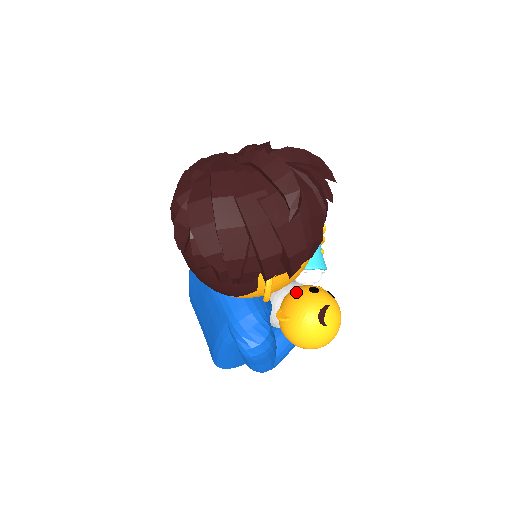
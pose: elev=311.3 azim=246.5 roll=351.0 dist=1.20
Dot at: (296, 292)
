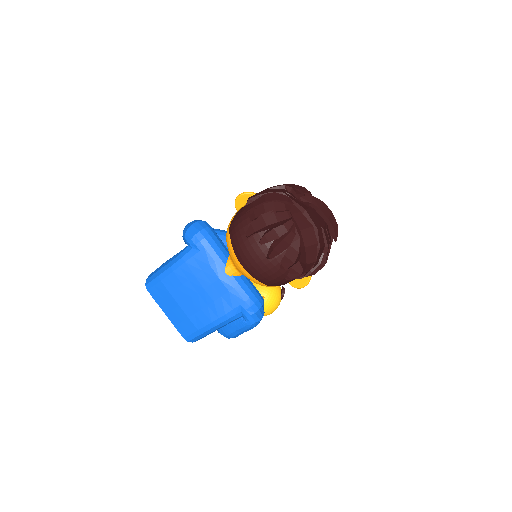
Dot at: occluded
